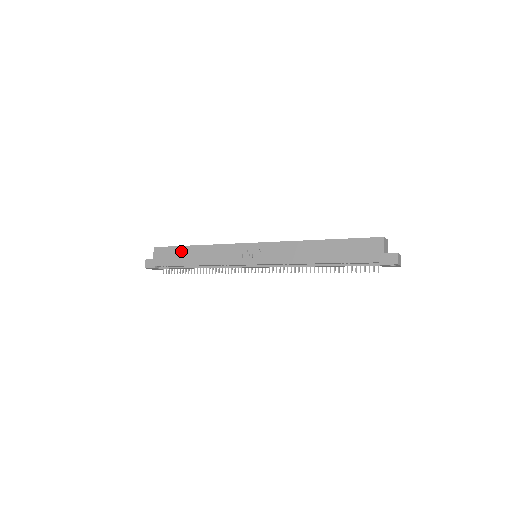
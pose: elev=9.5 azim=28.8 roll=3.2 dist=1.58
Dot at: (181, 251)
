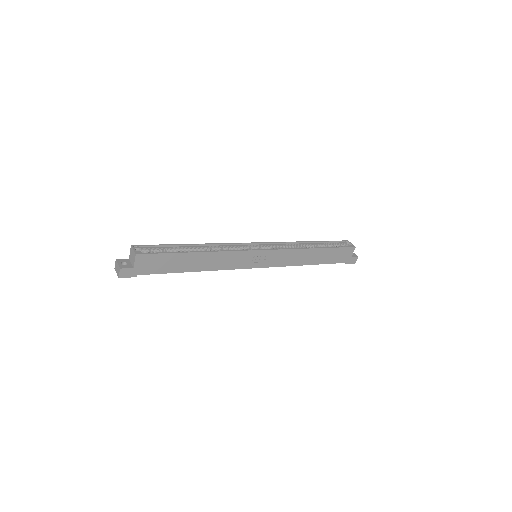
Dot at: (179, 258)
